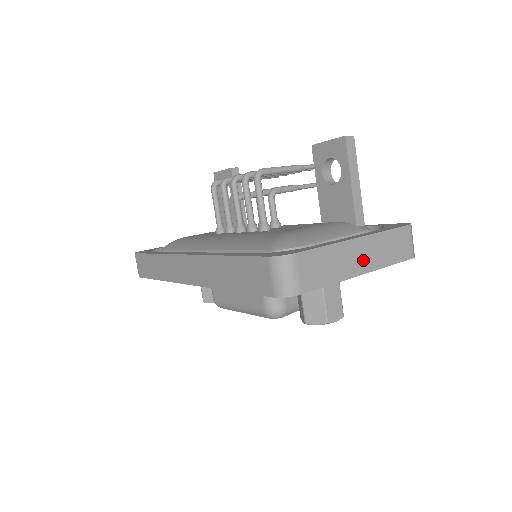
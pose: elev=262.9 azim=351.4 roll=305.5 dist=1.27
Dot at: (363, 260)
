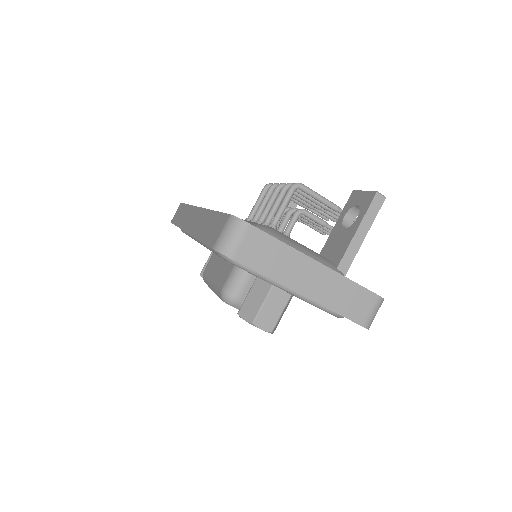
Dot at: (311, 284)
